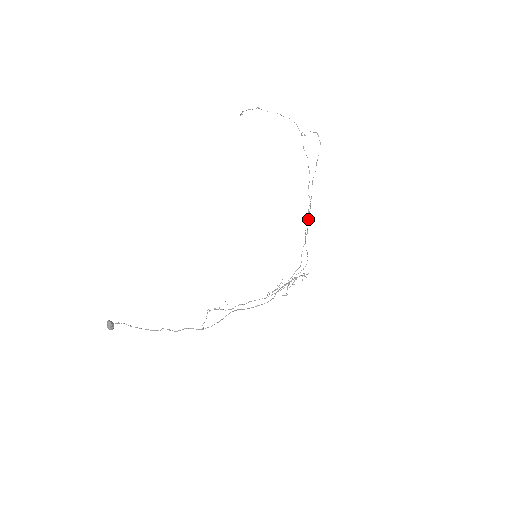
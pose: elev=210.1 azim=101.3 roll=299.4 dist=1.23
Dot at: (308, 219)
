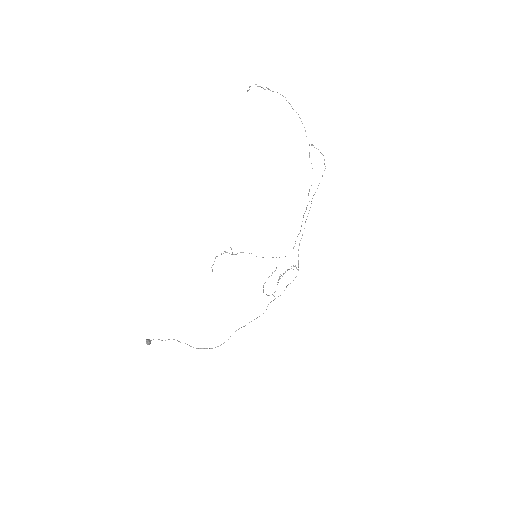
Dot at: occluded
